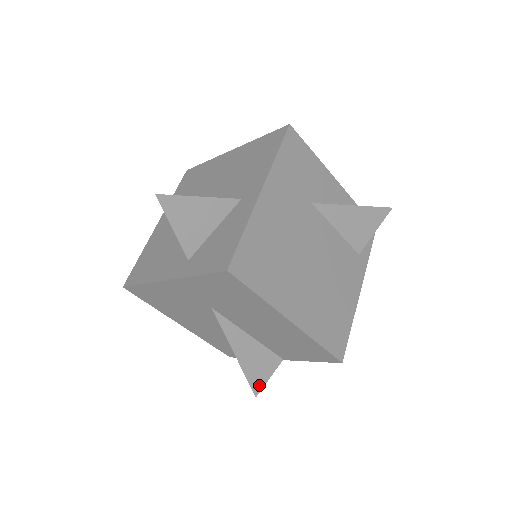
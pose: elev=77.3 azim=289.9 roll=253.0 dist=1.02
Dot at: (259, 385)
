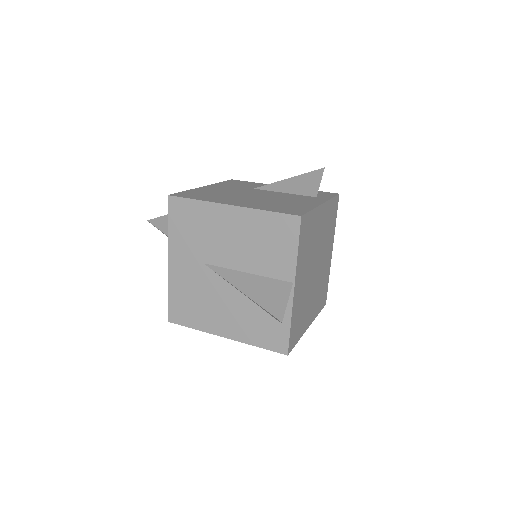
Dot at: (279, 311)
